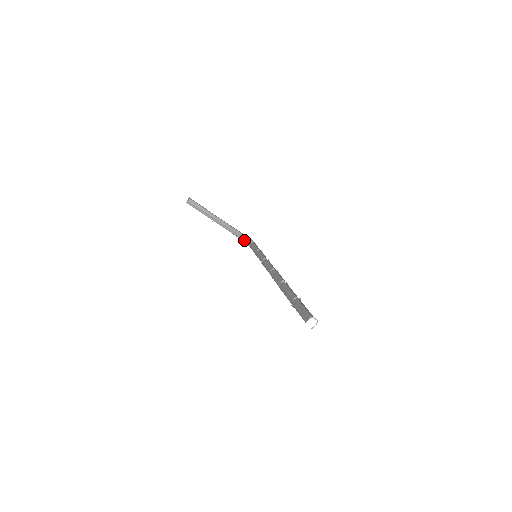
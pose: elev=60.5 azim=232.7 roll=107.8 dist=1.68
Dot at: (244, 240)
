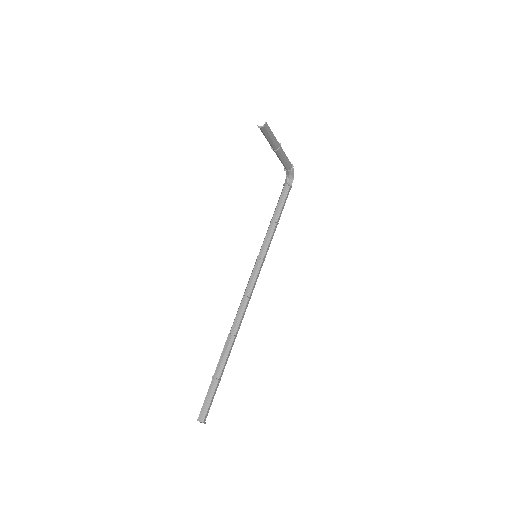
Dot at: (287, 172)
